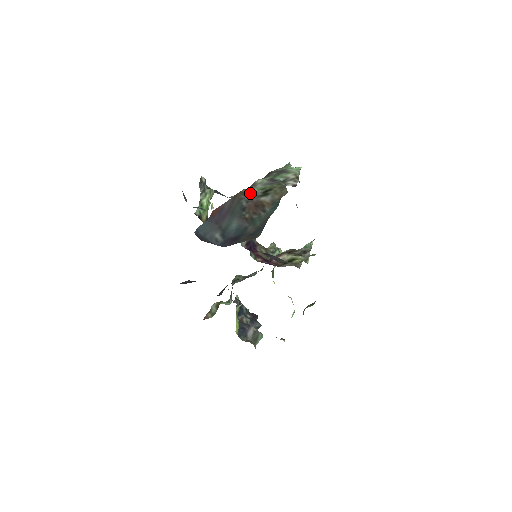
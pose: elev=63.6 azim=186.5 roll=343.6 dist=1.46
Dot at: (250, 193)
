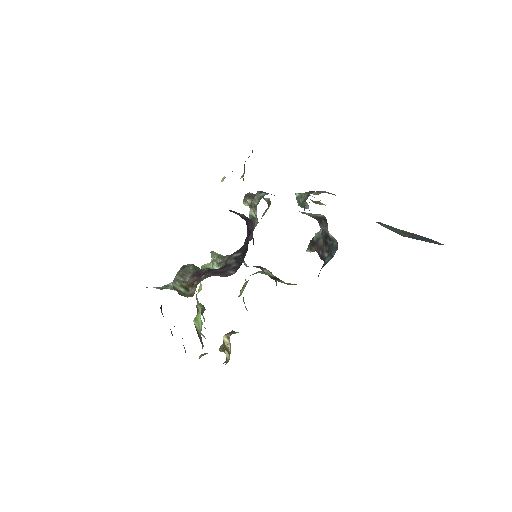
Dot at: occluded
